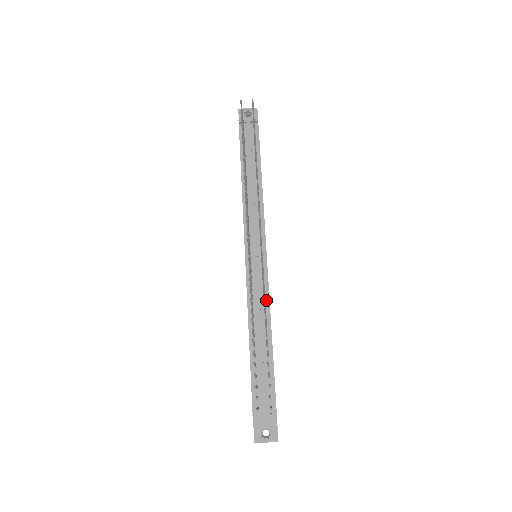
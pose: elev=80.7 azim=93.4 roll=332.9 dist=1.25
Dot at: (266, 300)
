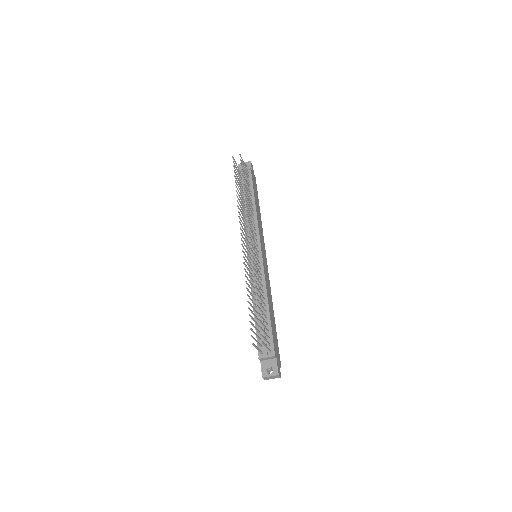
Dot at: (263, 282)
